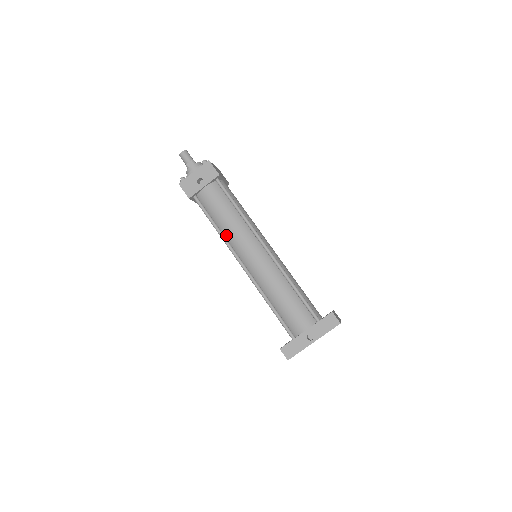
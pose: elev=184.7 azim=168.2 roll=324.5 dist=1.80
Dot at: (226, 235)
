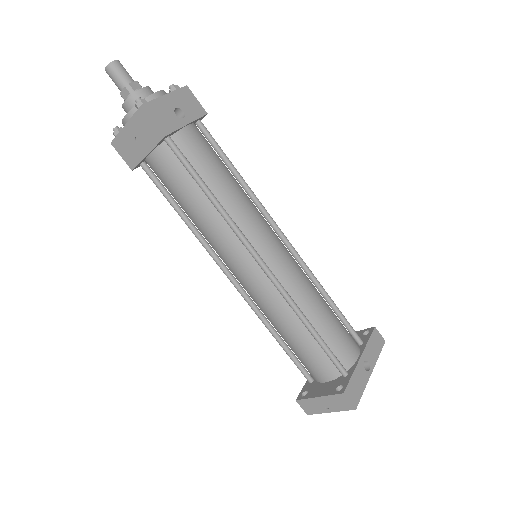
Dot at: (229, 212)
